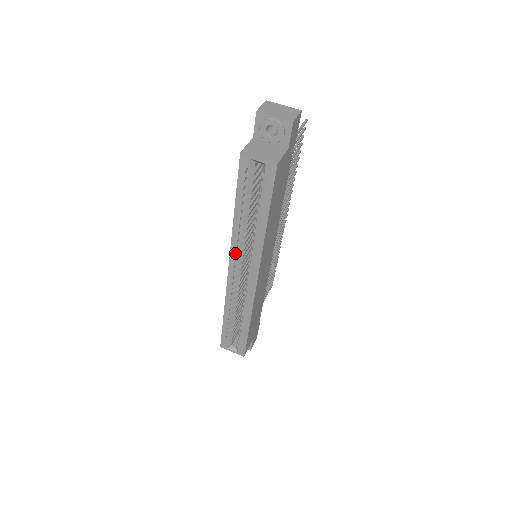
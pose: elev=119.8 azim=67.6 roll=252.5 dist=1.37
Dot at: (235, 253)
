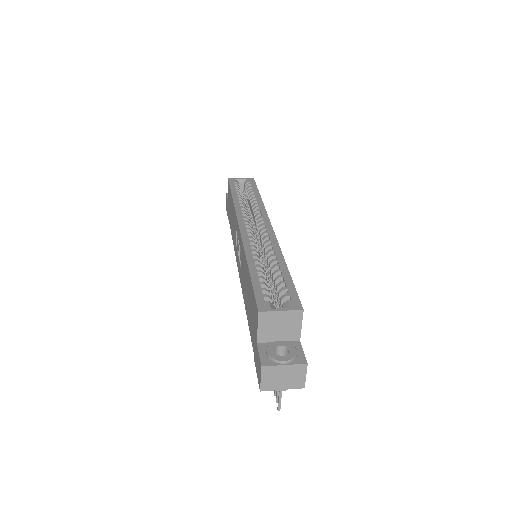
Dot at: (242, 215)
